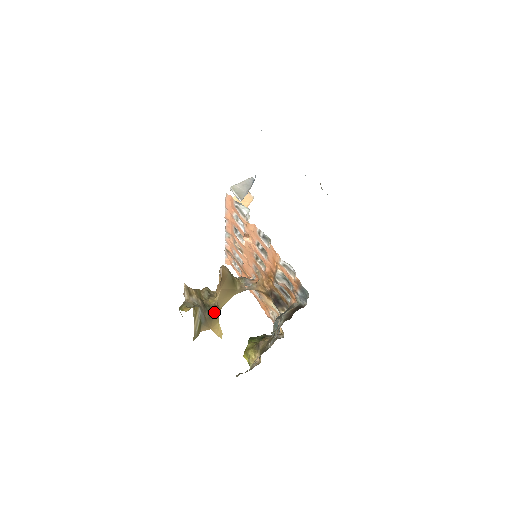
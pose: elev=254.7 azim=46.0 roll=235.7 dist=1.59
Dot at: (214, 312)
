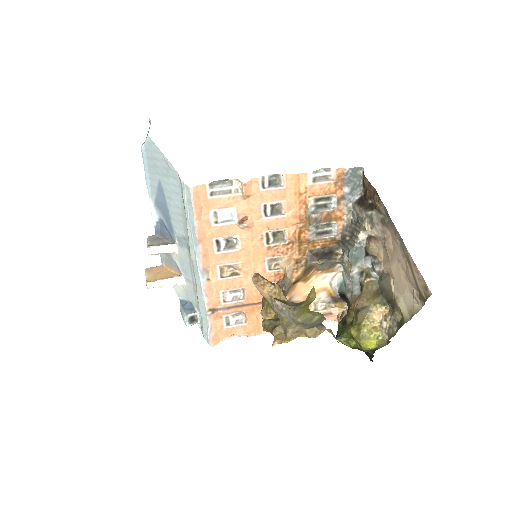
Dot at: occluded
